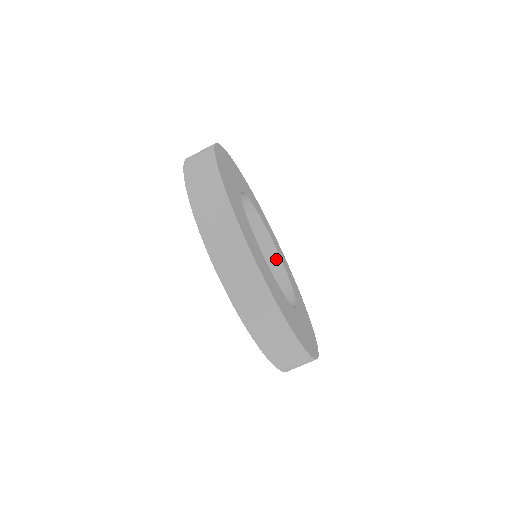
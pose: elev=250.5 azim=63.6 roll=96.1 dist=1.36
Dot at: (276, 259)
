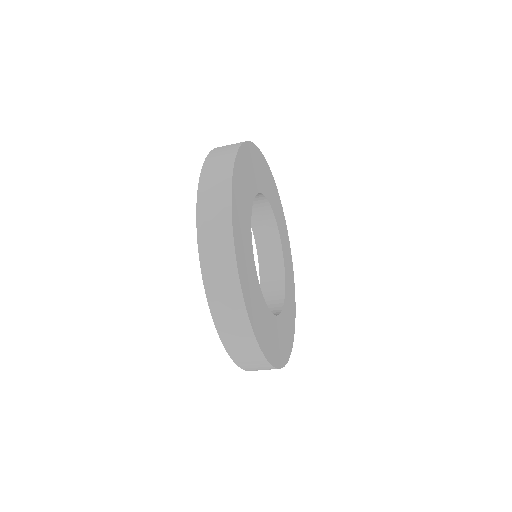
Dot at: (279, 256)
